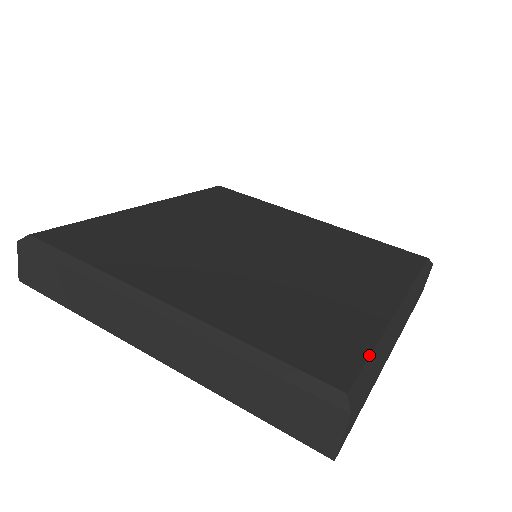
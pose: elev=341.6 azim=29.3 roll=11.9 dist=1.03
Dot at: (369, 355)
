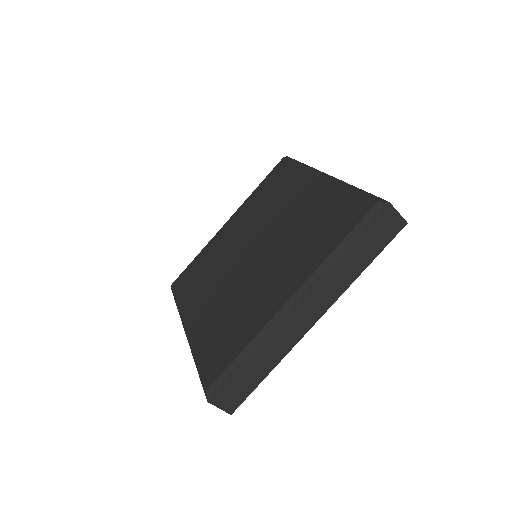
Dot at: (355, 191)
